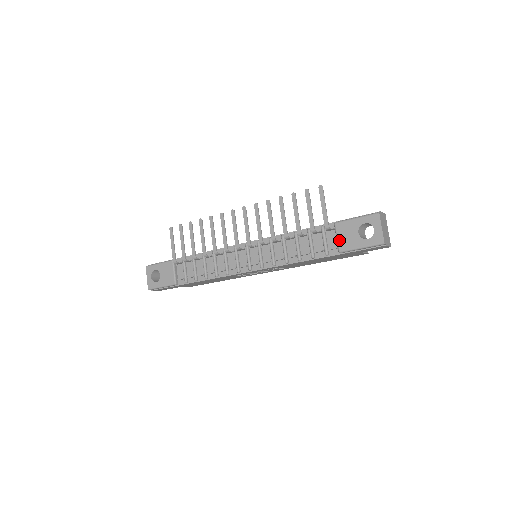
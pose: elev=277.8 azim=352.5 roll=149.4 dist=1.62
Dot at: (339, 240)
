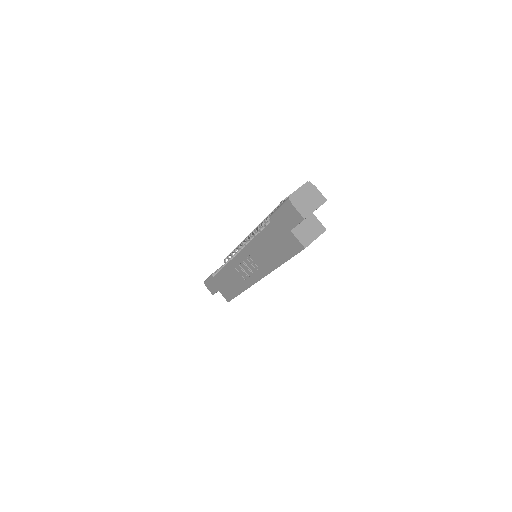
Dot at: occluded
